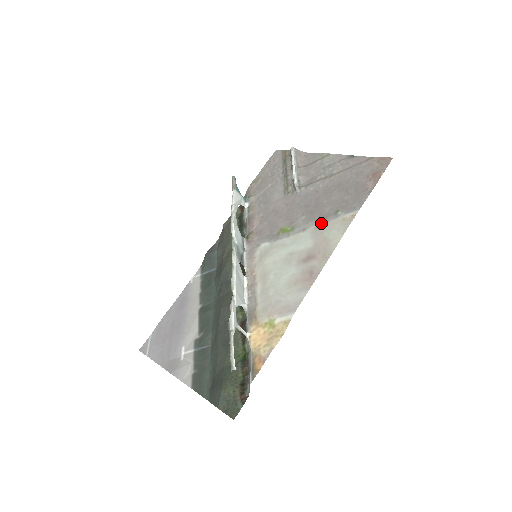
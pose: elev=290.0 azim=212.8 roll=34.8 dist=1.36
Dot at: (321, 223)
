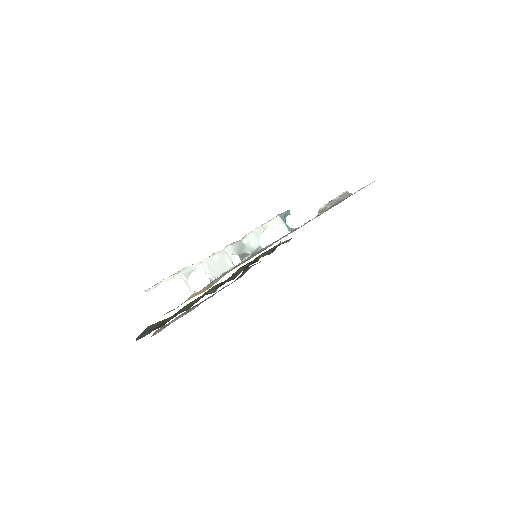
Dot at: occluded
